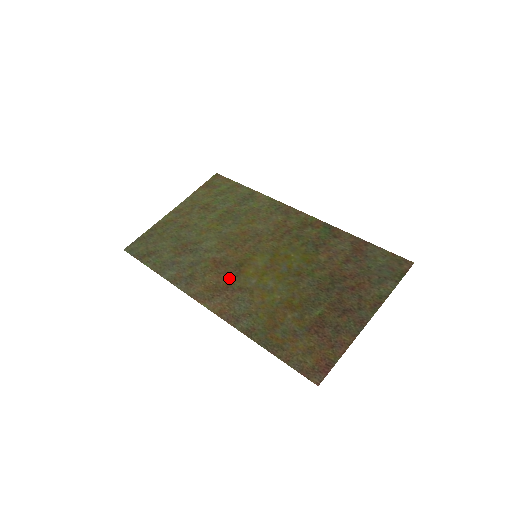
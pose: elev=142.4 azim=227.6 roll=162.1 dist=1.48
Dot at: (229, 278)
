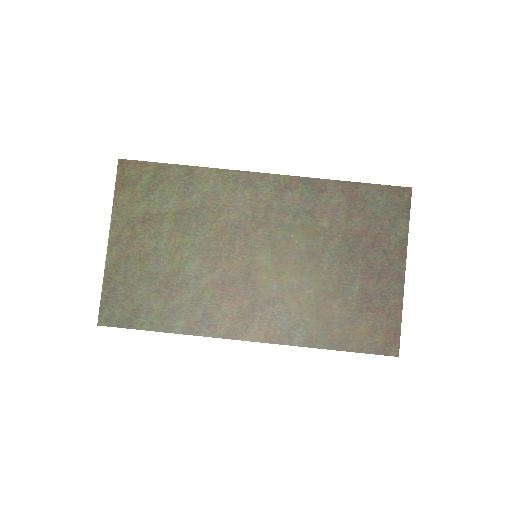
Dot at: (248, 297)
